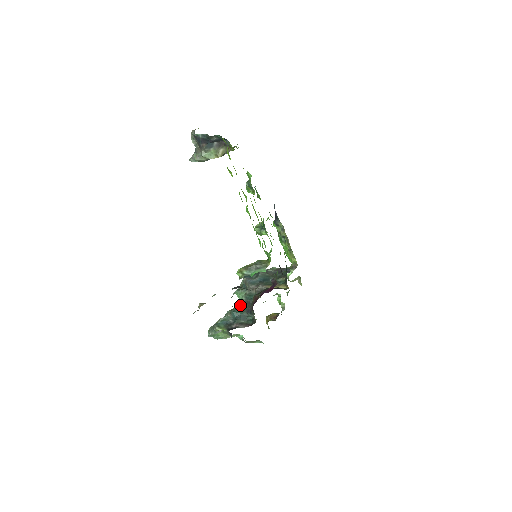
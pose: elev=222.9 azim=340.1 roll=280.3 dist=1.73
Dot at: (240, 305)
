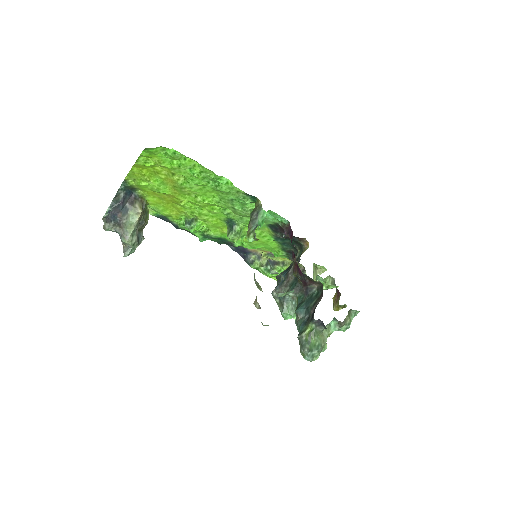
Dot at: occluded
